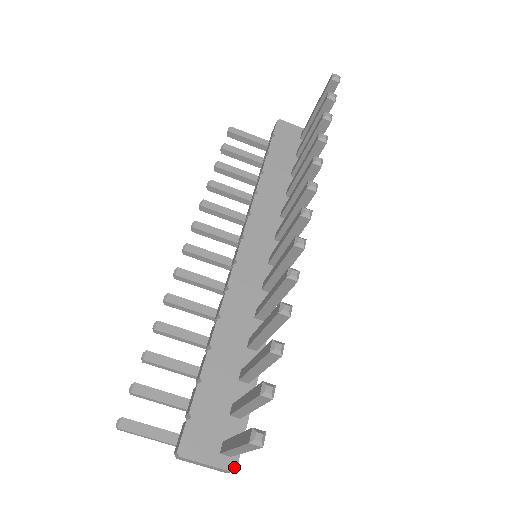
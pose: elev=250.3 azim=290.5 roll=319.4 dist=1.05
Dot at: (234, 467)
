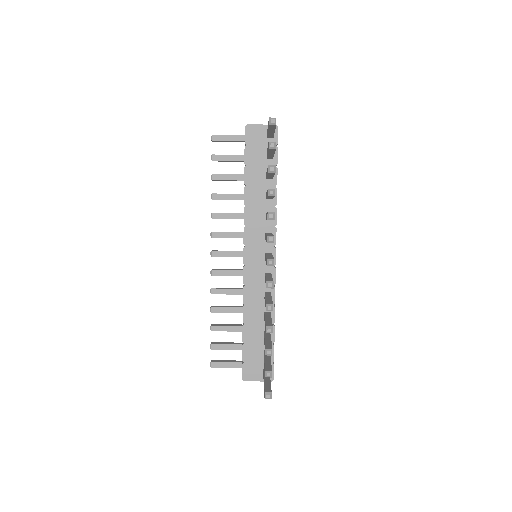
Dot at: (272, 379)
